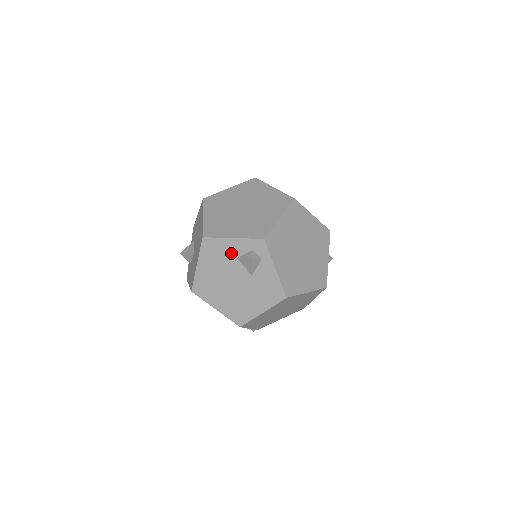
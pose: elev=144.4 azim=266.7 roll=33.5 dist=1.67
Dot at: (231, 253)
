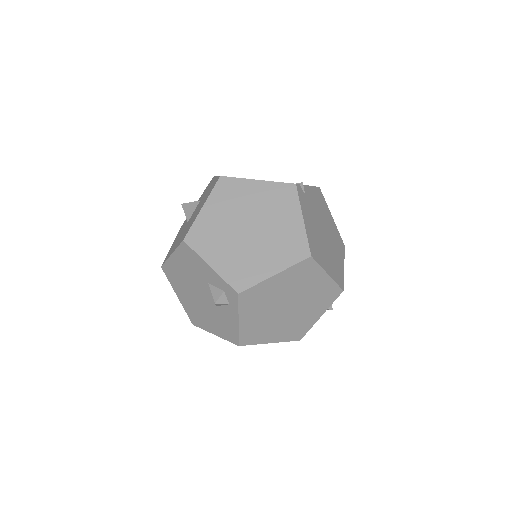
Dot at: (204, 275)
